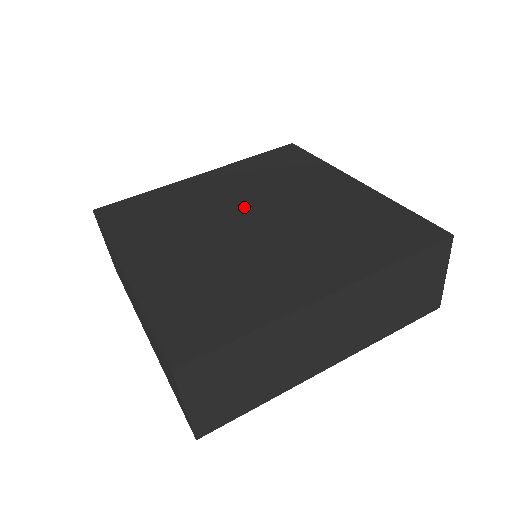
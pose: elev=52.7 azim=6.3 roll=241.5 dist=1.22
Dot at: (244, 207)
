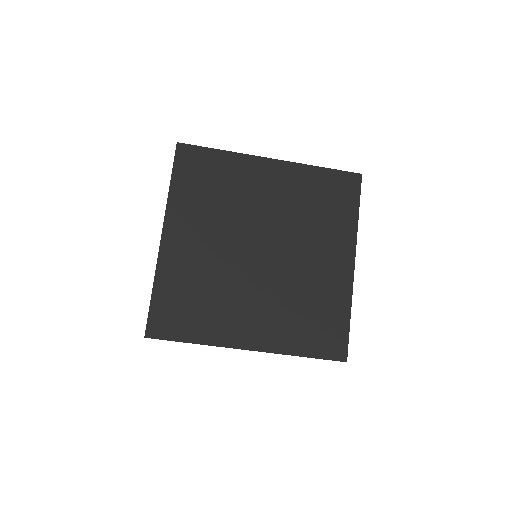
Dot at: (240, 243)
